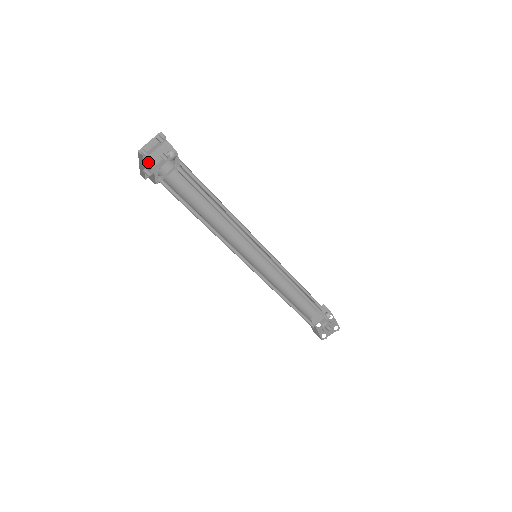
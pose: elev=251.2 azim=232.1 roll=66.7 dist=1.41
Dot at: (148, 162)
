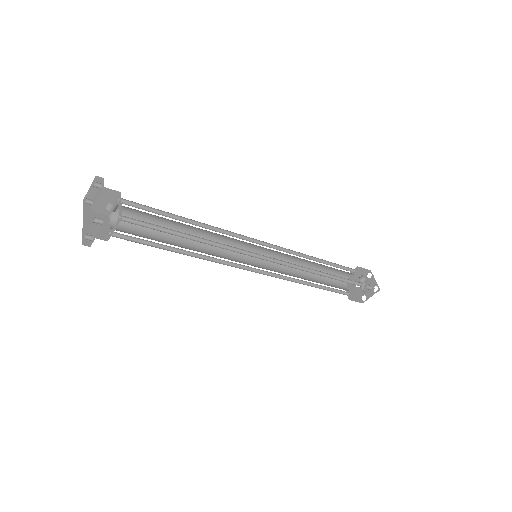
Dot at: (97, 211)
